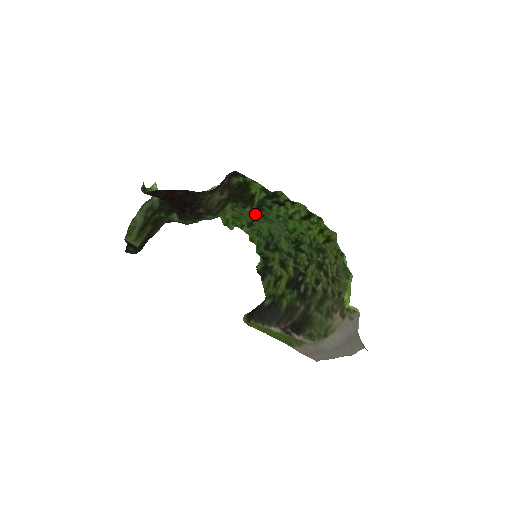
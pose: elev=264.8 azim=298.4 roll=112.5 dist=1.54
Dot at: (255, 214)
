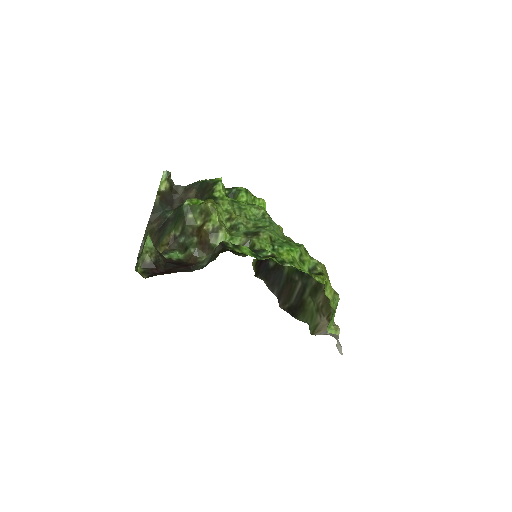
Dot at: (252, 229)
